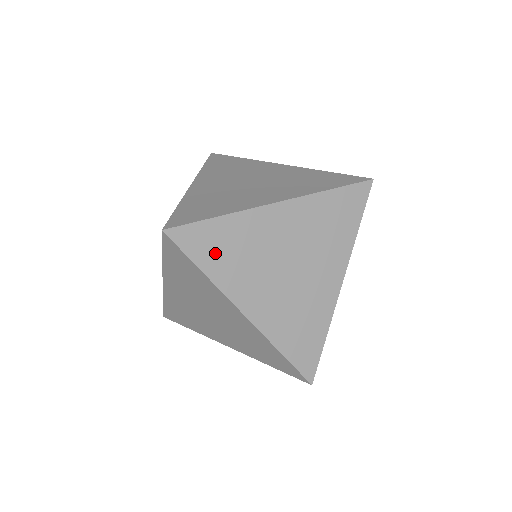
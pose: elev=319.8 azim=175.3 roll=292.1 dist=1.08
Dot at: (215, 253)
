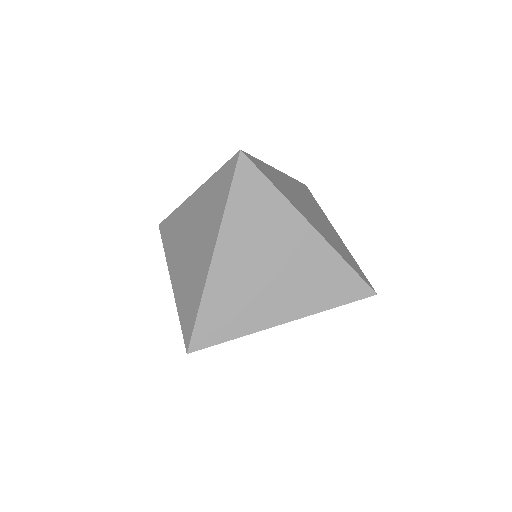
Dot at: (225, 323)
